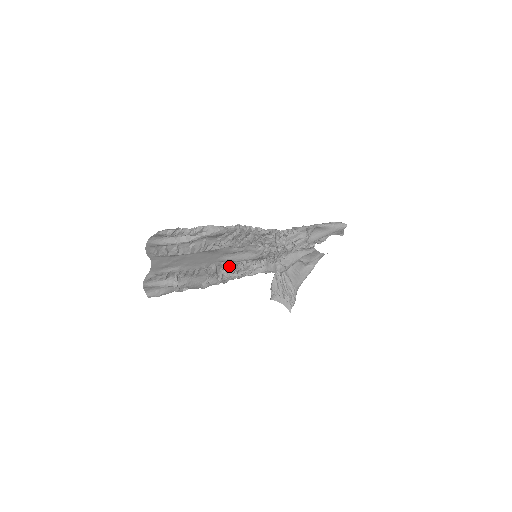
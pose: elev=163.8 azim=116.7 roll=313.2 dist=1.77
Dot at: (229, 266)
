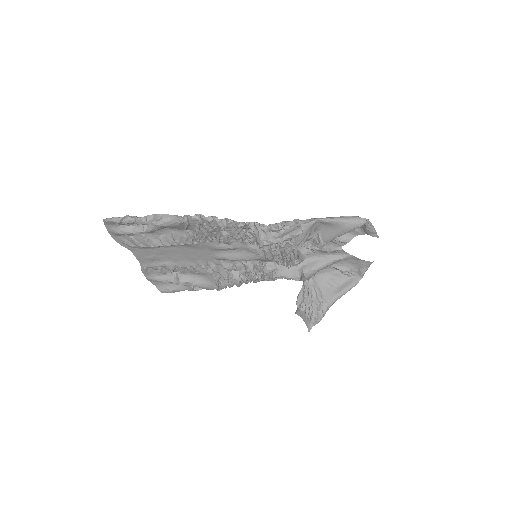
Dot at: (234, 266)
